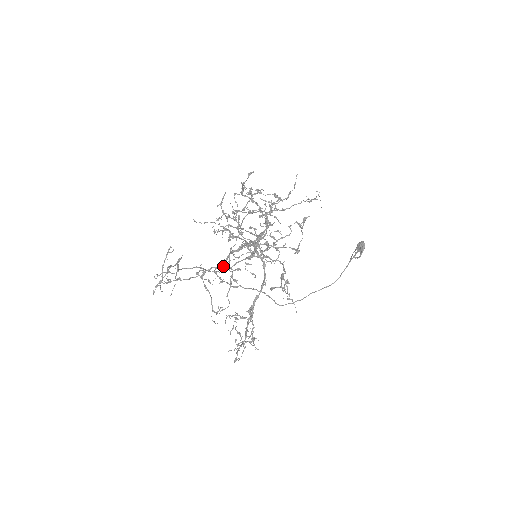
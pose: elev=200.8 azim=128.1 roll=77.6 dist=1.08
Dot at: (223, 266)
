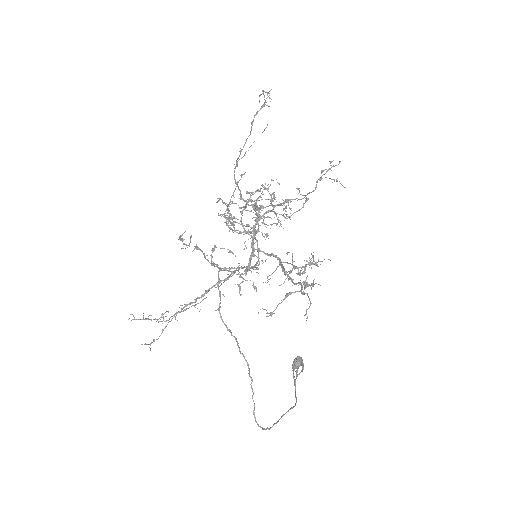
Dot at: (256, 206)
